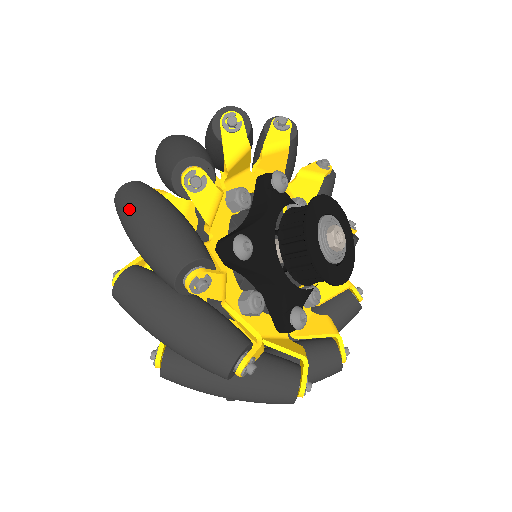
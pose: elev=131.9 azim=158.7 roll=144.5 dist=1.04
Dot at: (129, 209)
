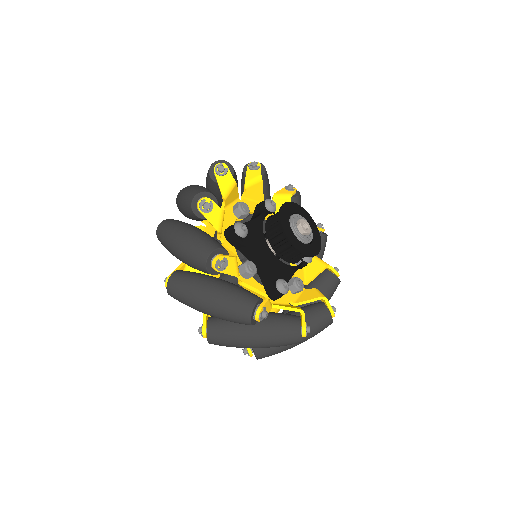
Dot at: (236, 345)
